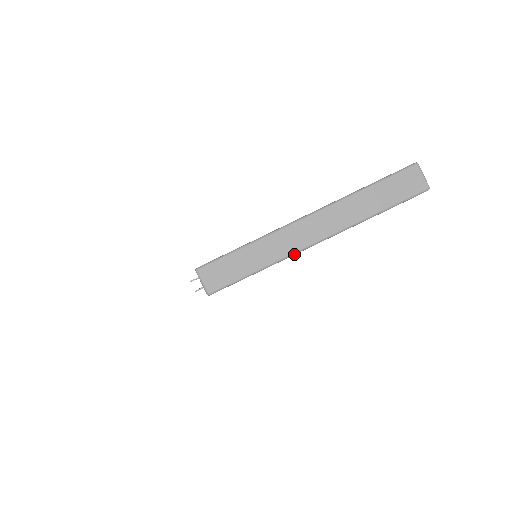
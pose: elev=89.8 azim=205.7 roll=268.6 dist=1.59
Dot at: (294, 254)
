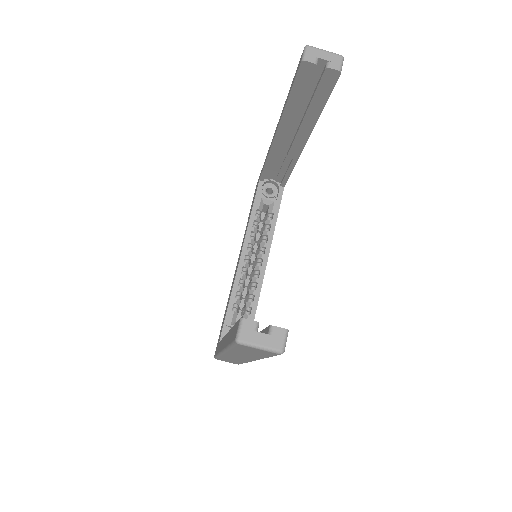
Dot at: occluded
